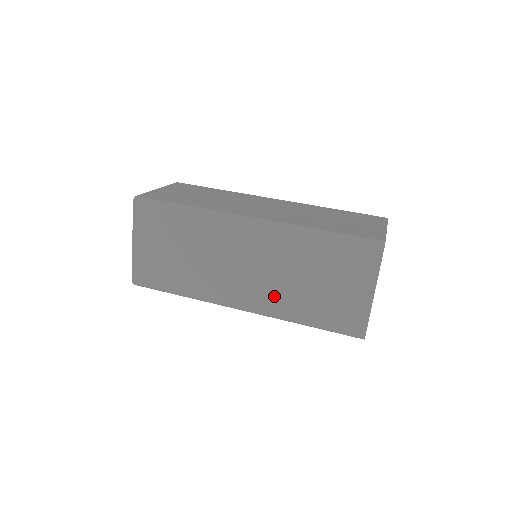
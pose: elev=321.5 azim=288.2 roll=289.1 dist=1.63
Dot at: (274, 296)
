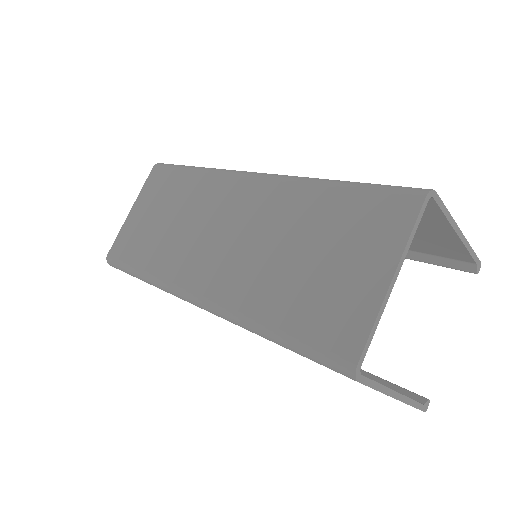
Dot at: (240, 277)
